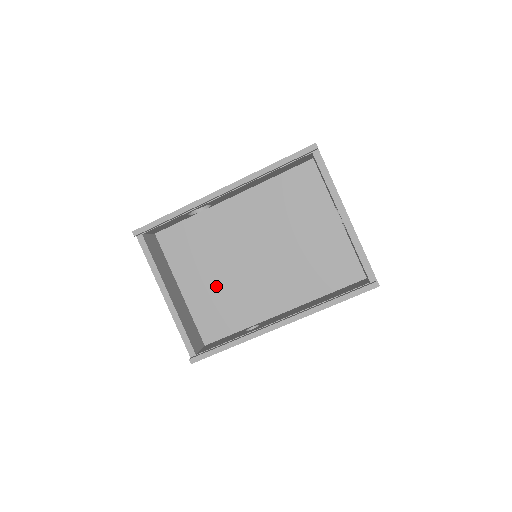
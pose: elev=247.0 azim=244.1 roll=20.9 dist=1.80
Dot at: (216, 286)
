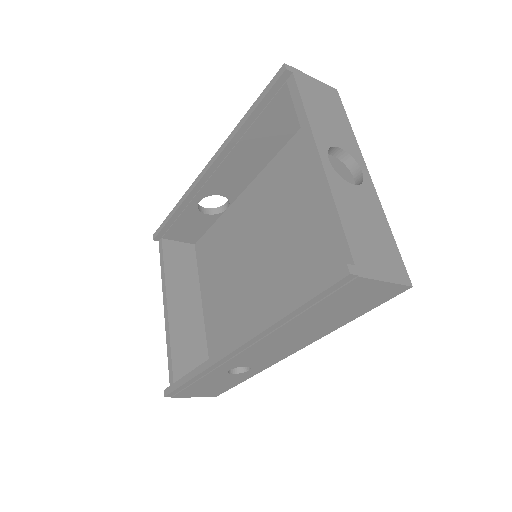
Dot at: (228, 303)
